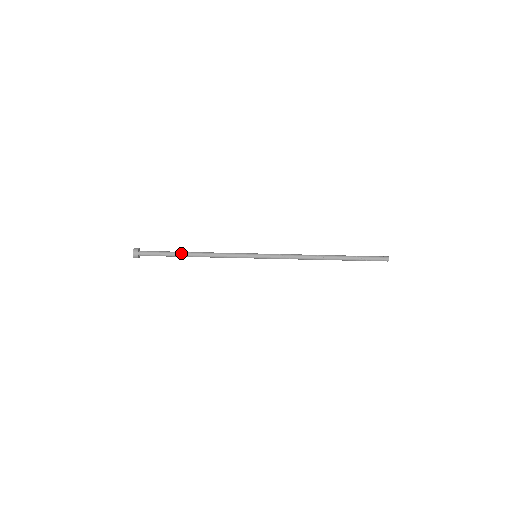
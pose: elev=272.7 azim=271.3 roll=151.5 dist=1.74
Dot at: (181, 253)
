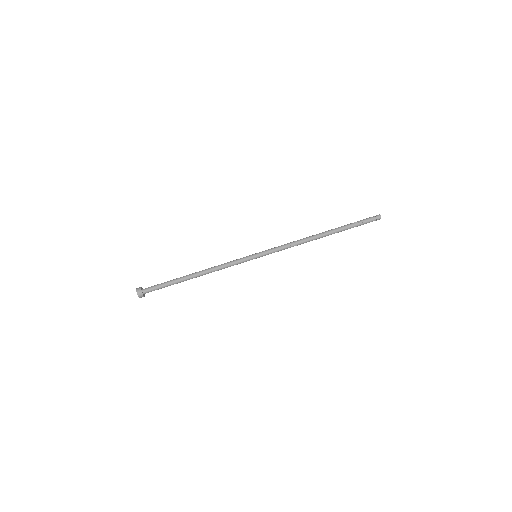
Dot at: (183, 276)
